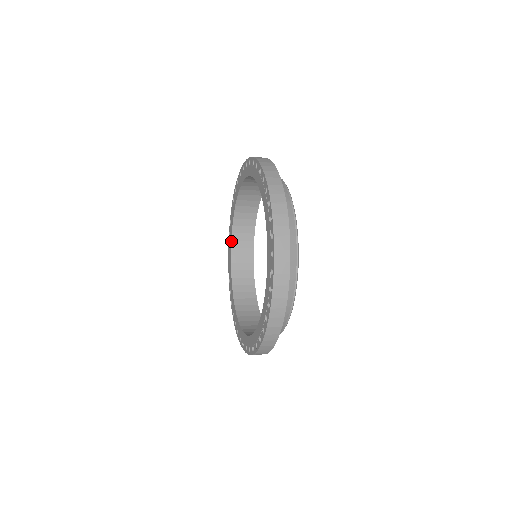
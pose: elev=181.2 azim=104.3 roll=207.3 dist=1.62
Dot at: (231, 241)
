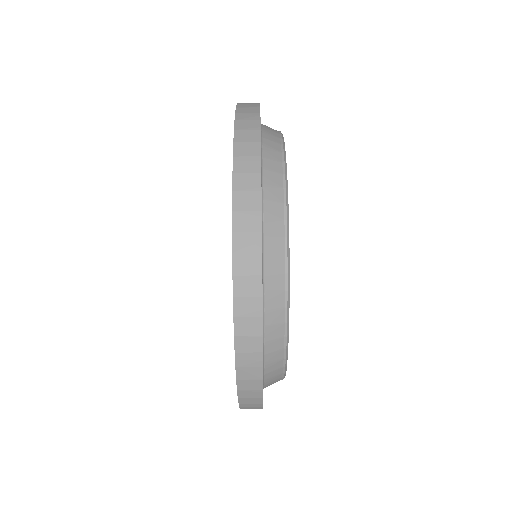
Dot at: occluded
